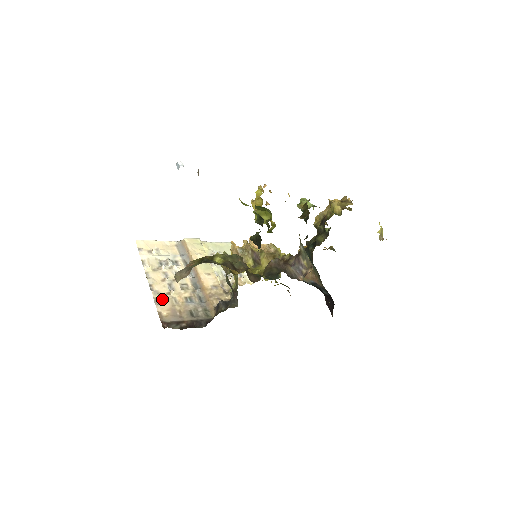
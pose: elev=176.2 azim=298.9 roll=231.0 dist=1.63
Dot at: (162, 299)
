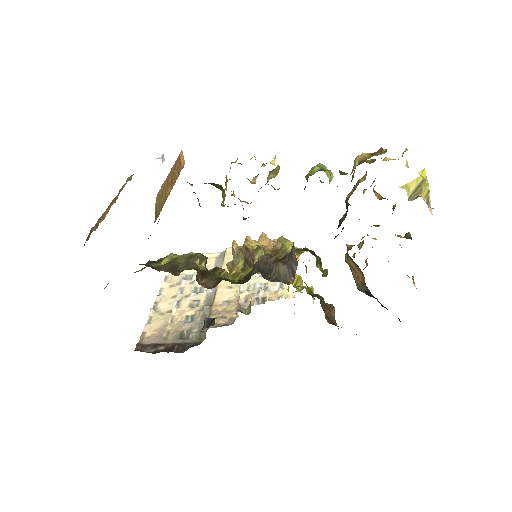
Dot at: (157, 318)
